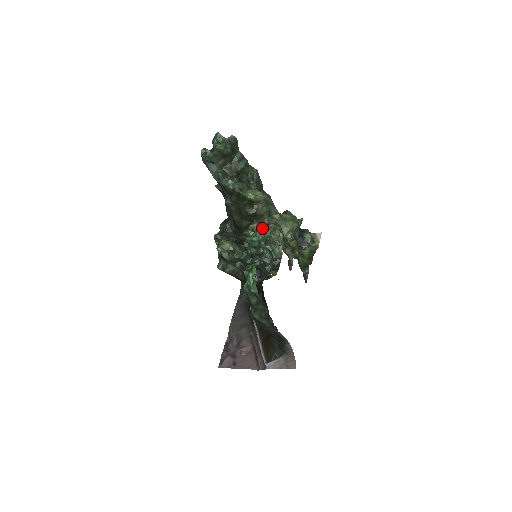
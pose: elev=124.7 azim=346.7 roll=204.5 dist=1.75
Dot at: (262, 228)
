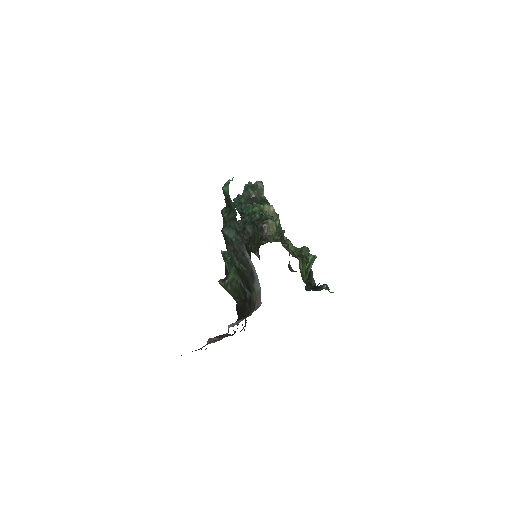
Dot at: occluded
